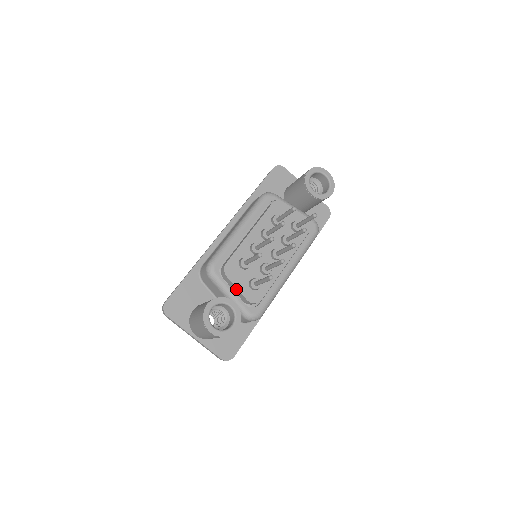
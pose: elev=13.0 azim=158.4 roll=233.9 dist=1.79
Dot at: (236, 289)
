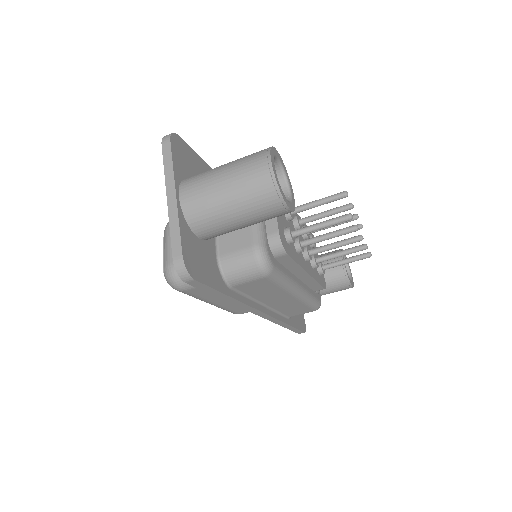
Dot at: occluded
